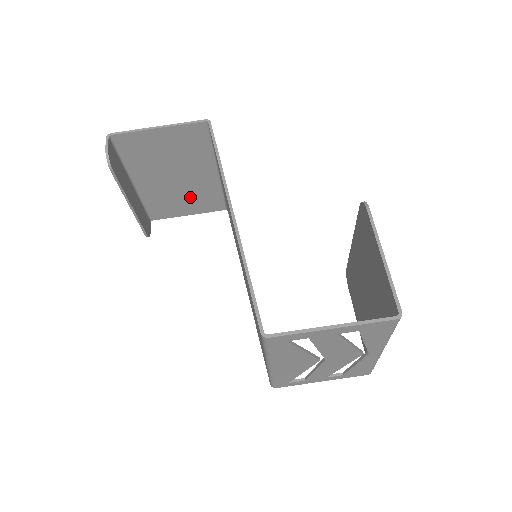
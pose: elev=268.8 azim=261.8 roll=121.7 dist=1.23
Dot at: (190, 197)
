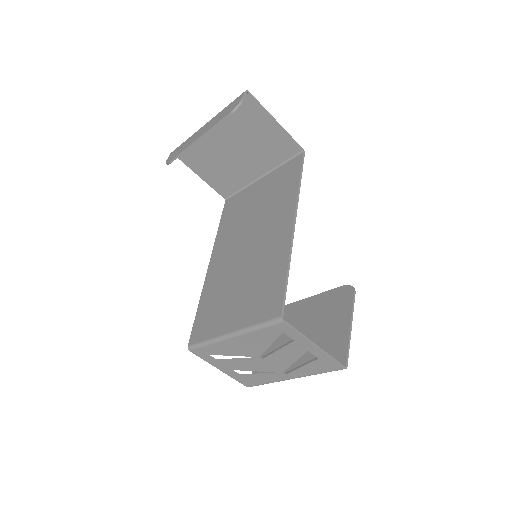
Dot at: (221, 170)
